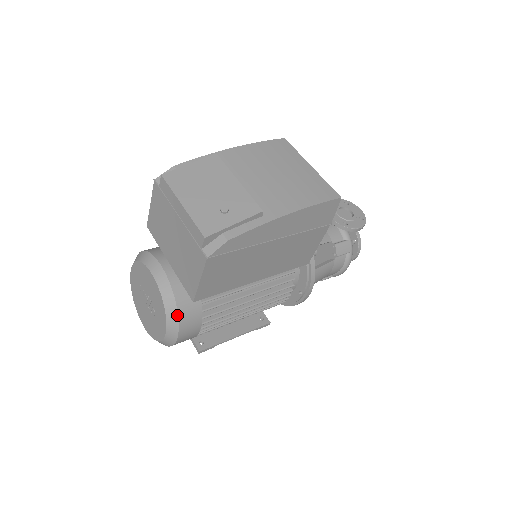
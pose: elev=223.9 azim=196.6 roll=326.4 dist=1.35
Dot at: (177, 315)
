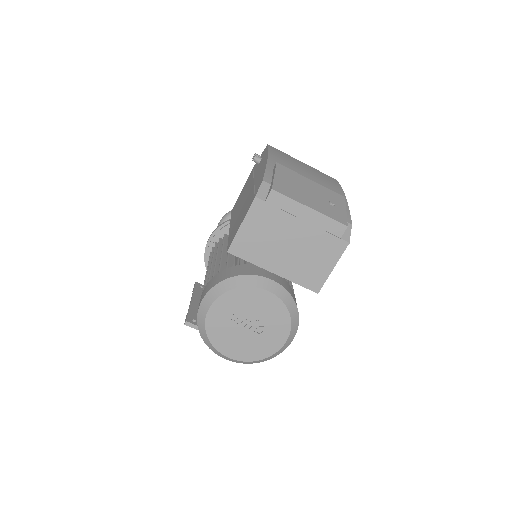
Dot at: (298, 316)
